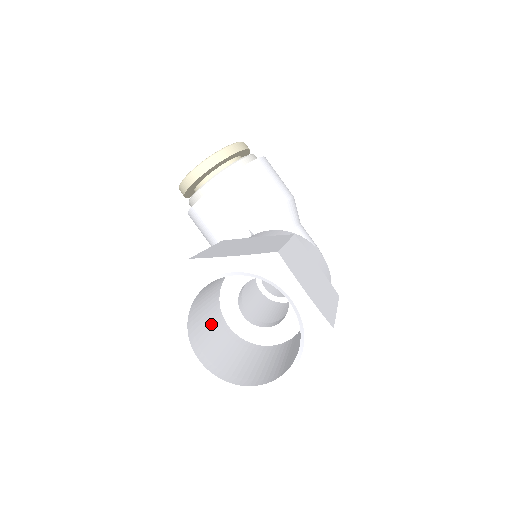
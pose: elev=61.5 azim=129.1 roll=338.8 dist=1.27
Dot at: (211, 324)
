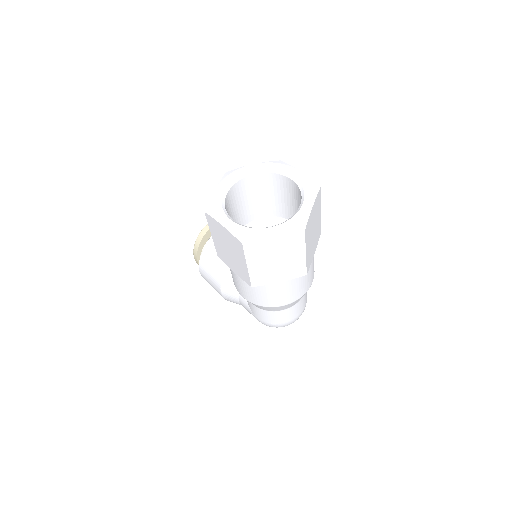
Dot at: occluded
